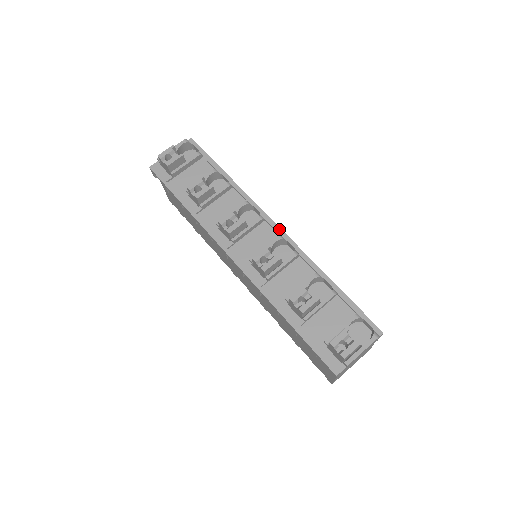
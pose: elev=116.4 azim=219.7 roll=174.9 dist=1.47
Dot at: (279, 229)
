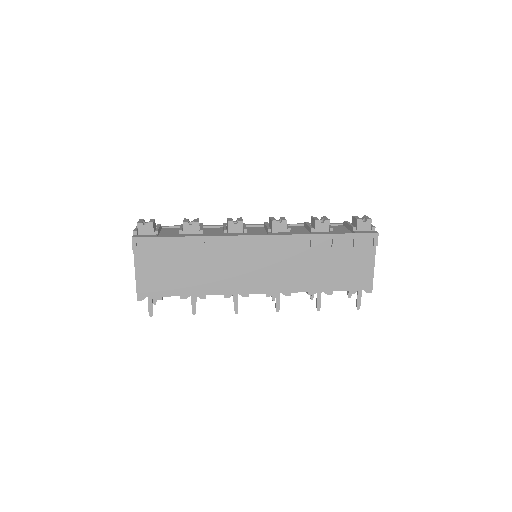
Dot at: (258, 224)
